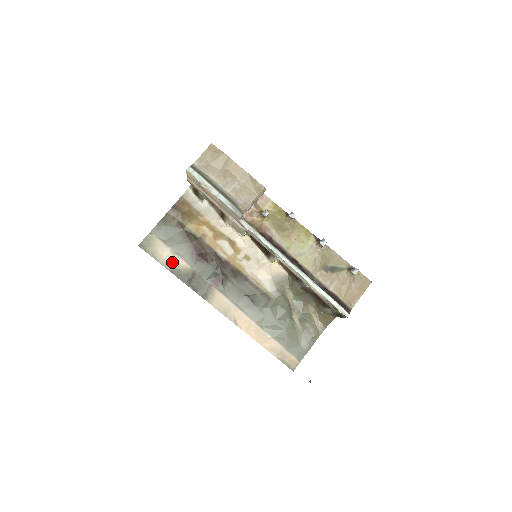
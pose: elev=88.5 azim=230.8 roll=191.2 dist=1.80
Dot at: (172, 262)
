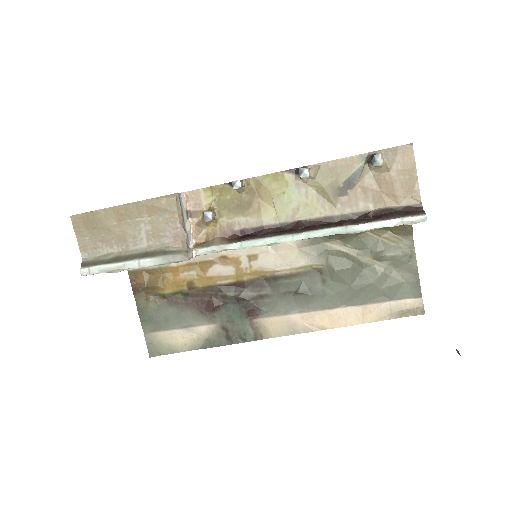
Dot at: (193, 339)
